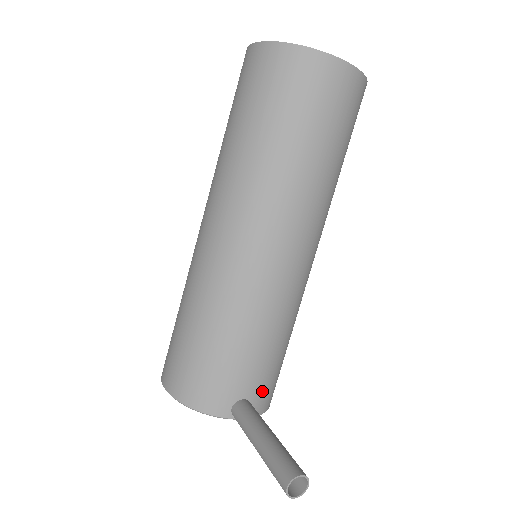
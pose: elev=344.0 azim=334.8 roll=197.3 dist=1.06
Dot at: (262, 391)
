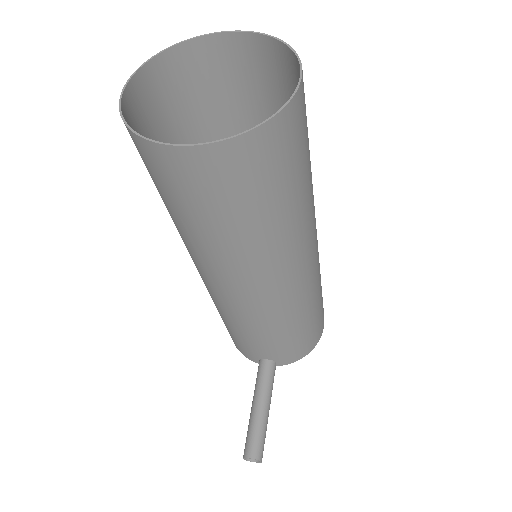
Dot at: (283, 355)
